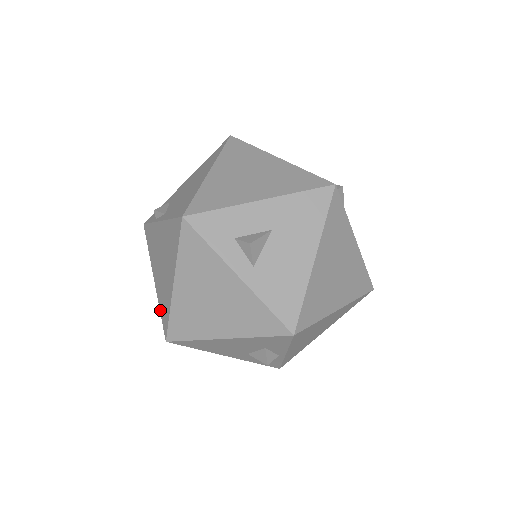
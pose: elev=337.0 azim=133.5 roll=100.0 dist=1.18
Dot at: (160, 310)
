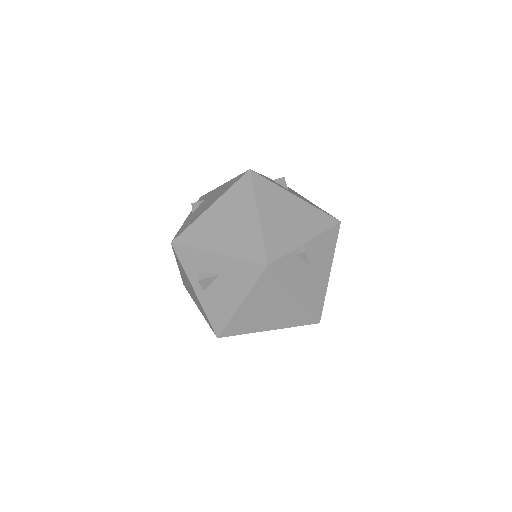
Dot at: occluded
